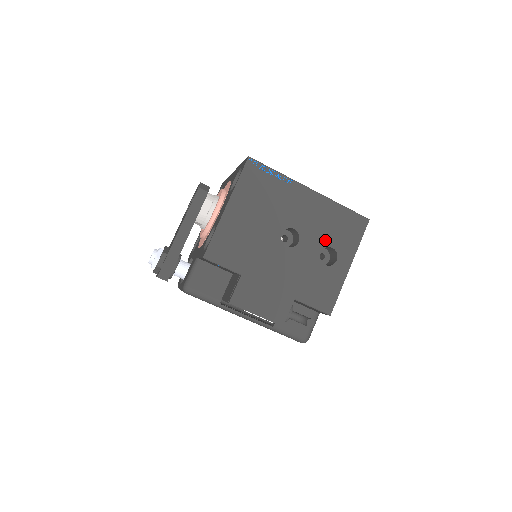
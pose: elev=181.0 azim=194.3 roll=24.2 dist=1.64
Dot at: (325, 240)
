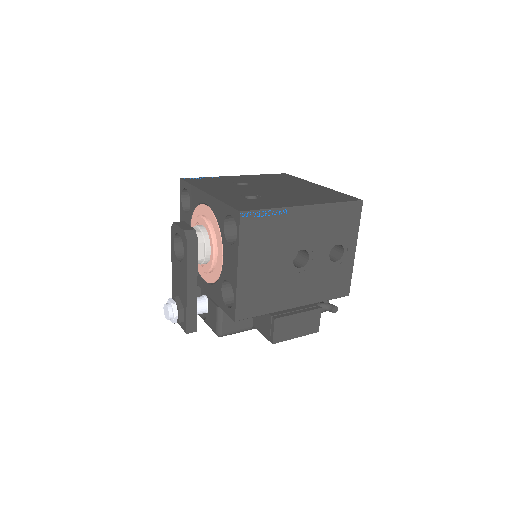
Dot at: (330, 242)
